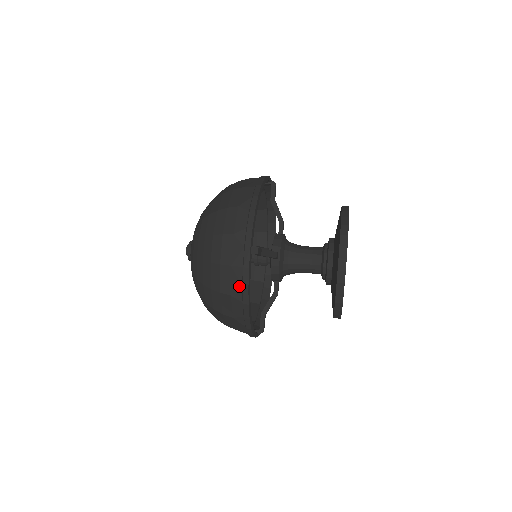
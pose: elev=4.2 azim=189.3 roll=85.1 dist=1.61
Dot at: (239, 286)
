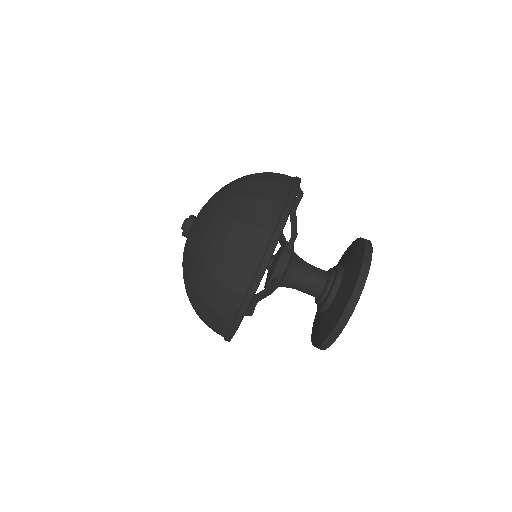
Dot at: (225, 330)
